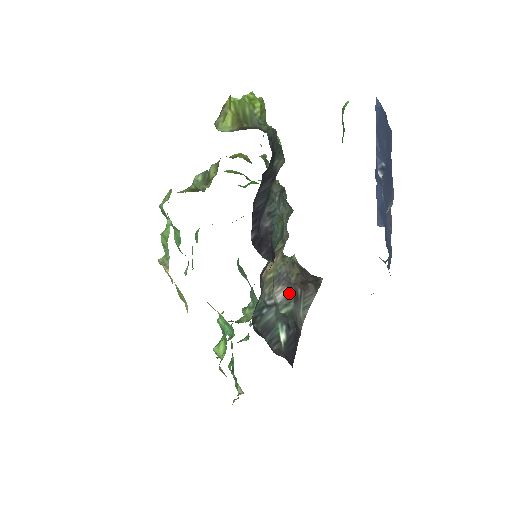
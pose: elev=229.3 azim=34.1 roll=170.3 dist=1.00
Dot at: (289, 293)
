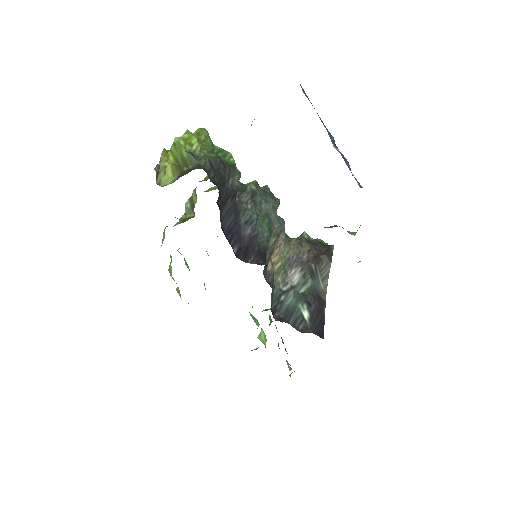
Dot at: (304, 272)
